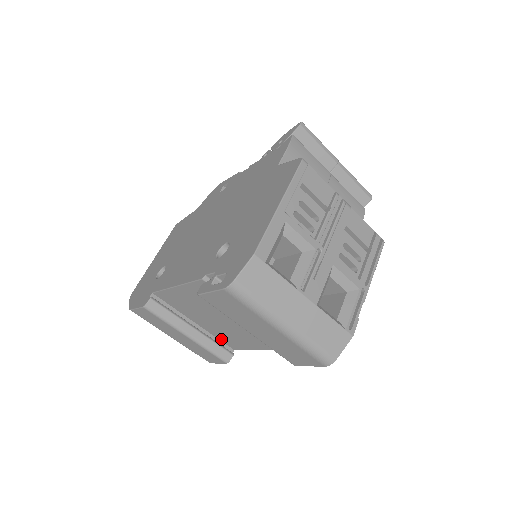
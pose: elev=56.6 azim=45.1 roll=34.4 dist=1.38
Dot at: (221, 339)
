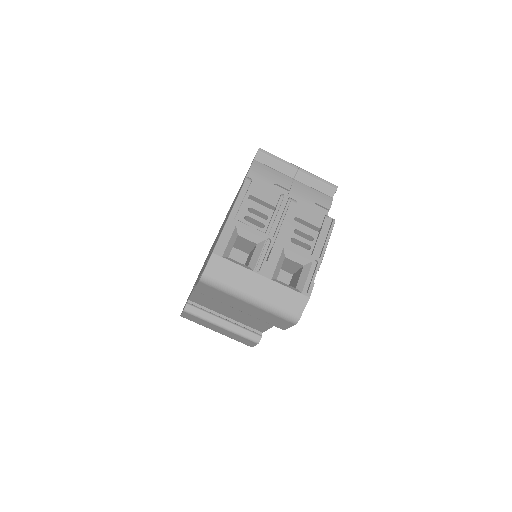
Dot at: (249, 325)
